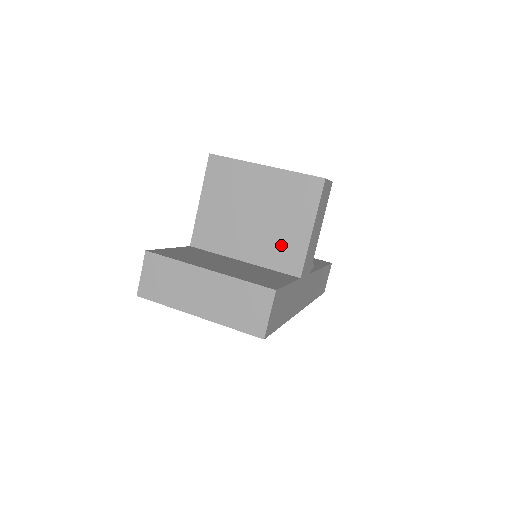
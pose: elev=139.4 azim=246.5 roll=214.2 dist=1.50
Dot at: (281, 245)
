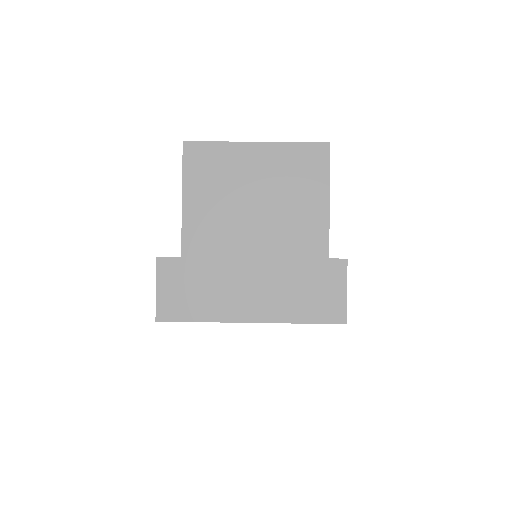
Dot at: (297, 228)
